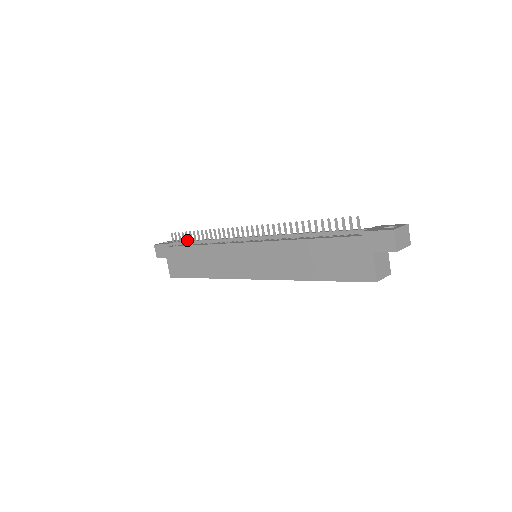
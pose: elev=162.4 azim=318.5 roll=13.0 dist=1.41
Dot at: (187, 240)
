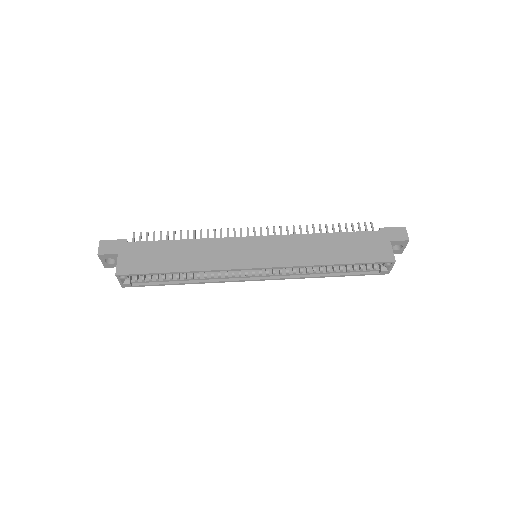
Dot at: (160, 239)
